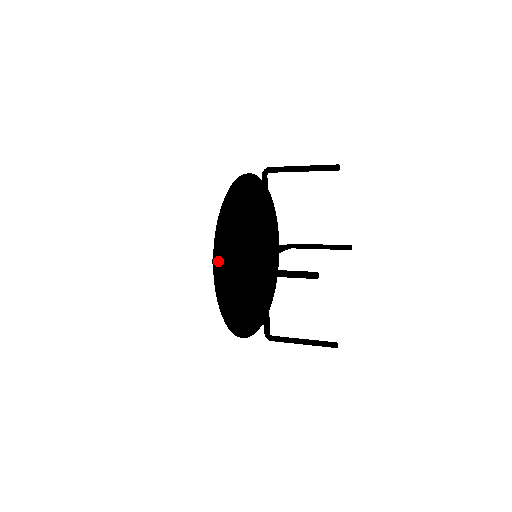
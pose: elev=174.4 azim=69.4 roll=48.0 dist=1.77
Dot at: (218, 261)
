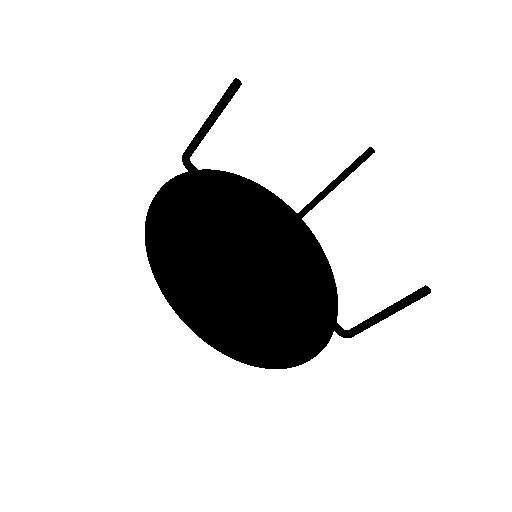
Dot at: (184, 173)
